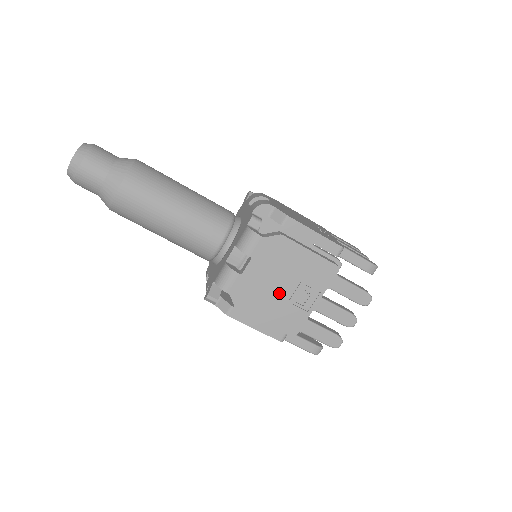
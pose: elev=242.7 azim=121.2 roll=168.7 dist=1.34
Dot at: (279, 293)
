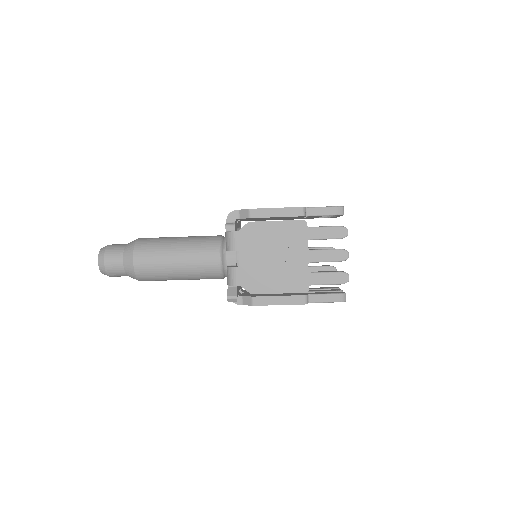
Dot at: (275, 265)
